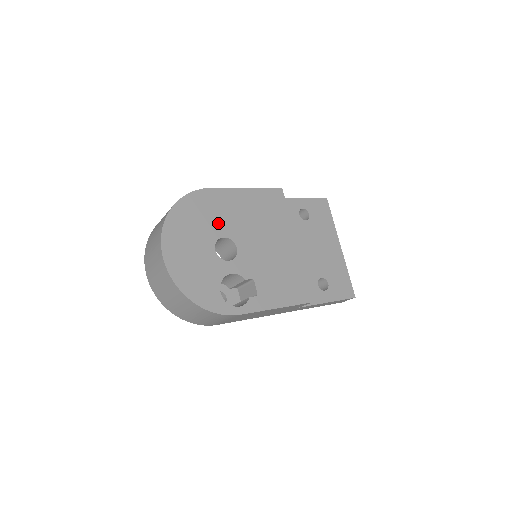
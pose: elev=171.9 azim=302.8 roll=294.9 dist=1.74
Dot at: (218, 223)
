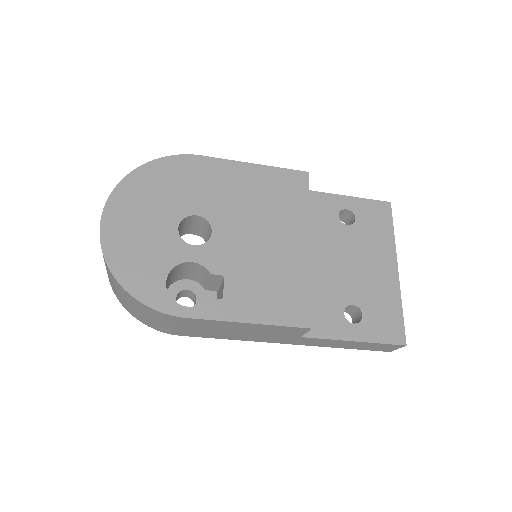
Dot at: (195, 197)
